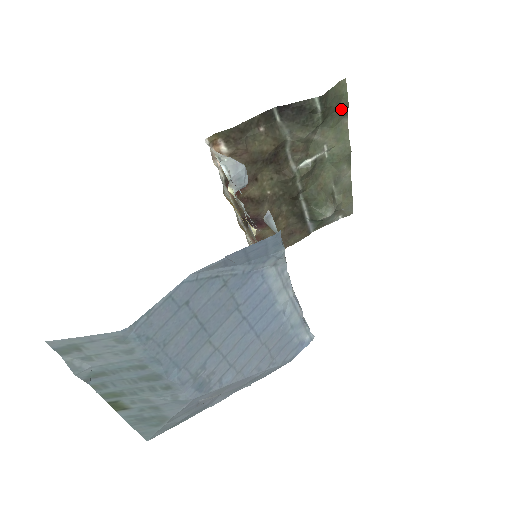
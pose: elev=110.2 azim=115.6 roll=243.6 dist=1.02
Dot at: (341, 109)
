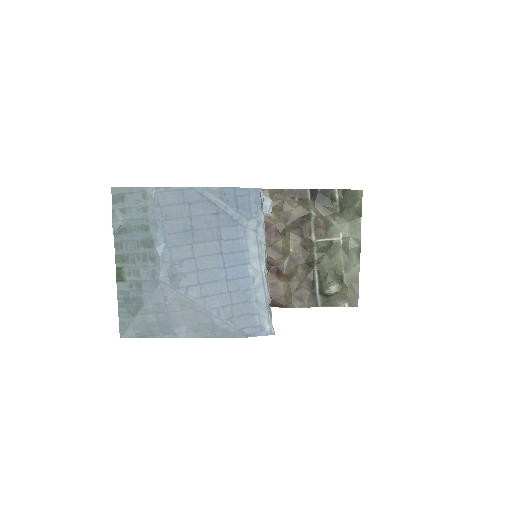
Dot at: (356, 209)
